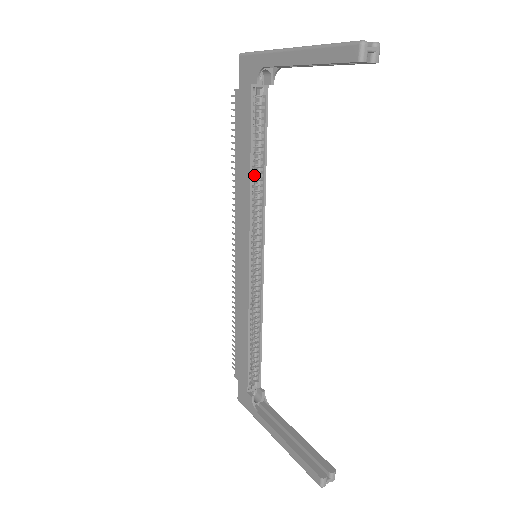
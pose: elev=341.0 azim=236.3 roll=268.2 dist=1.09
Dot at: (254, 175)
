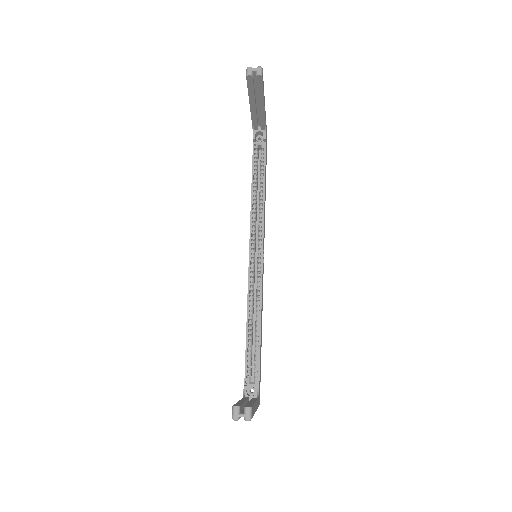
Dot at: (256, 197)
